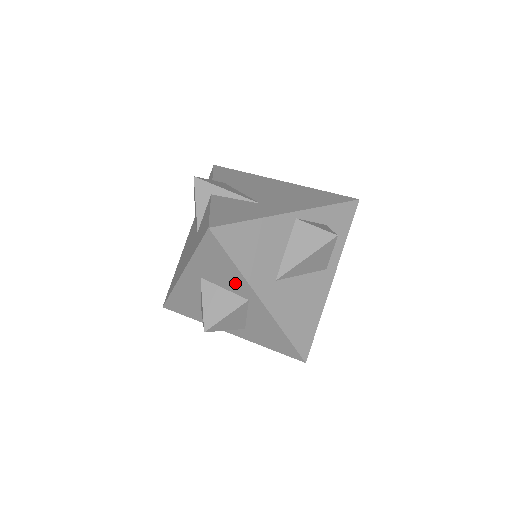
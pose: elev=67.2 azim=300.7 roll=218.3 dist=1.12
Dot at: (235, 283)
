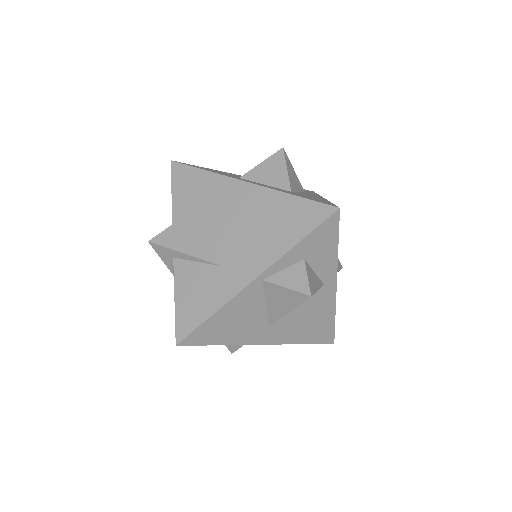
Dot at: occluded
